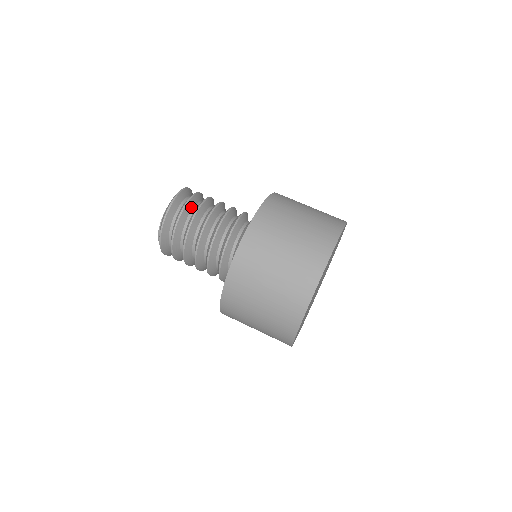
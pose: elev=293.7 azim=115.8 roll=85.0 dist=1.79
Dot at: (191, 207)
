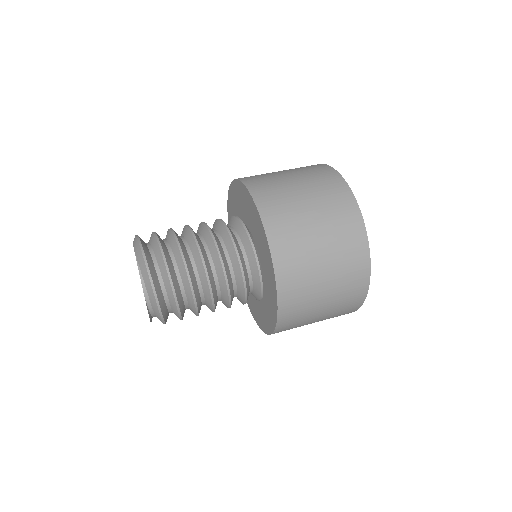
Dot at: occluded
